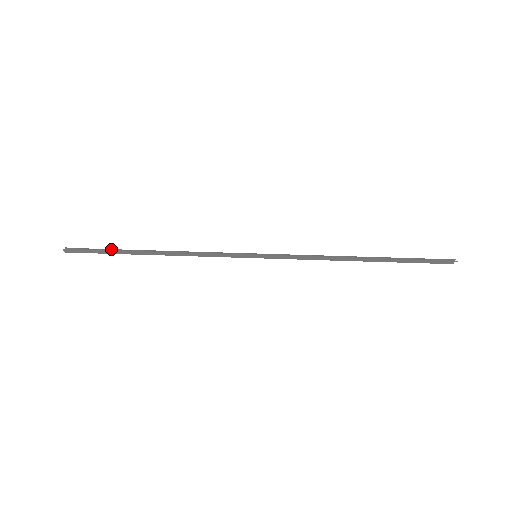
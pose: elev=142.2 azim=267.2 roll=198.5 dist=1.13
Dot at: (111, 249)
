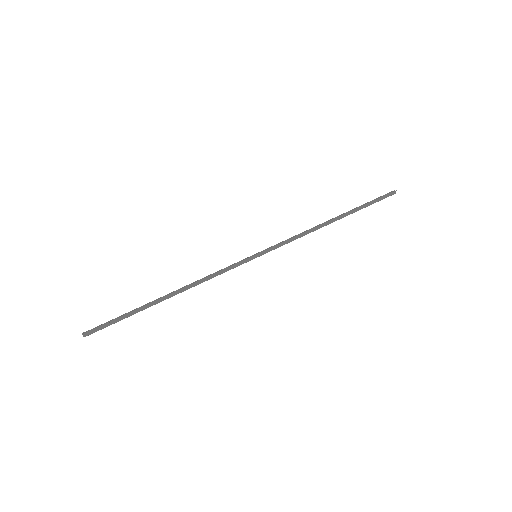
Dot at: (128, 312)
